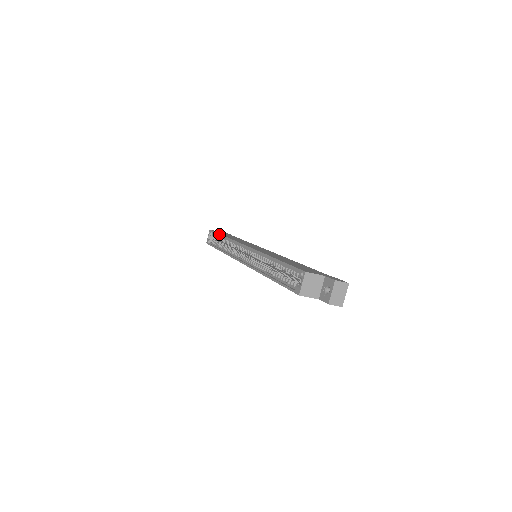
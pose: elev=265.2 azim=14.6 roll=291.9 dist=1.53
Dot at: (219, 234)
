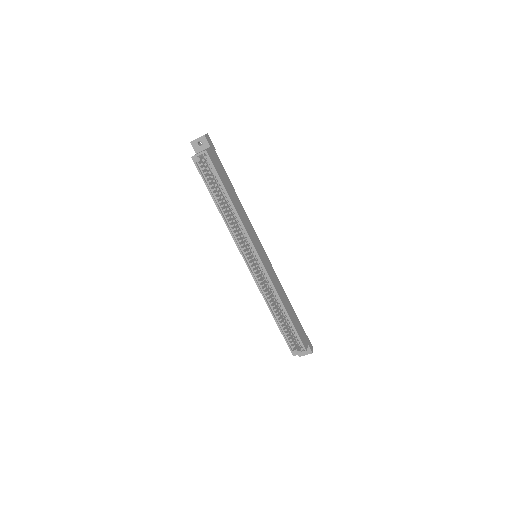
Dot at: (225, 189)
